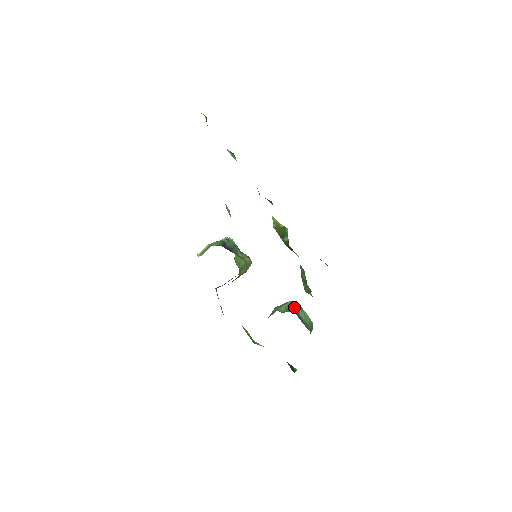
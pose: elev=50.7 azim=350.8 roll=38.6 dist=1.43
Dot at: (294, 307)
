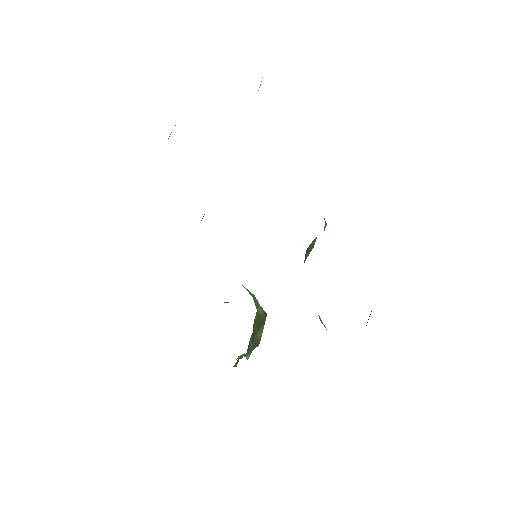
Dot at: occluded
